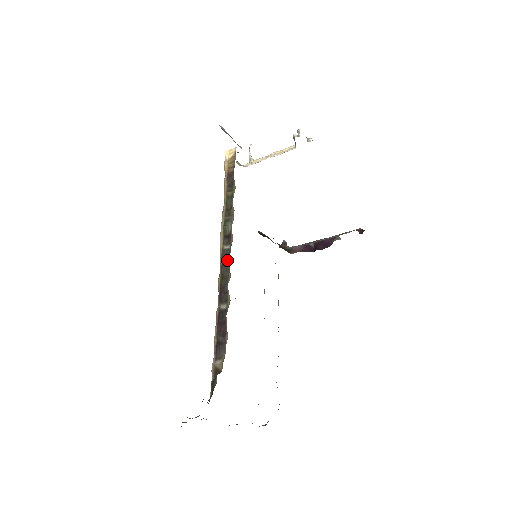
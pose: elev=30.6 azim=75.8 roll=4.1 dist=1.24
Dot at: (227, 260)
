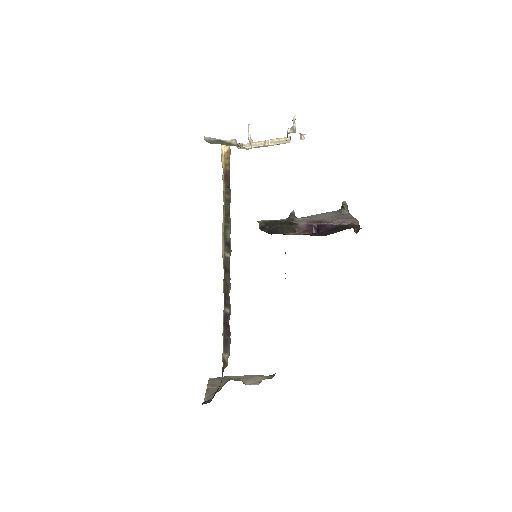
Dot at: (228, 269)
